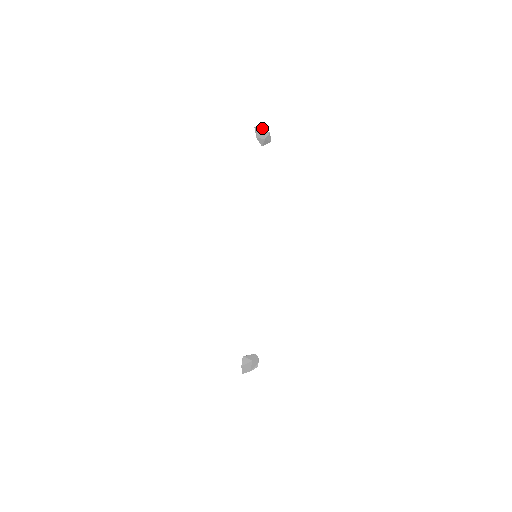
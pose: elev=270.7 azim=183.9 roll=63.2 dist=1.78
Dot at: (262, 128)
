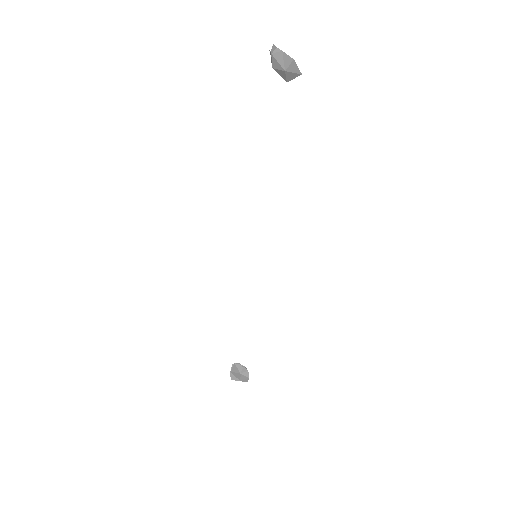
Dot at: (280, 50)
